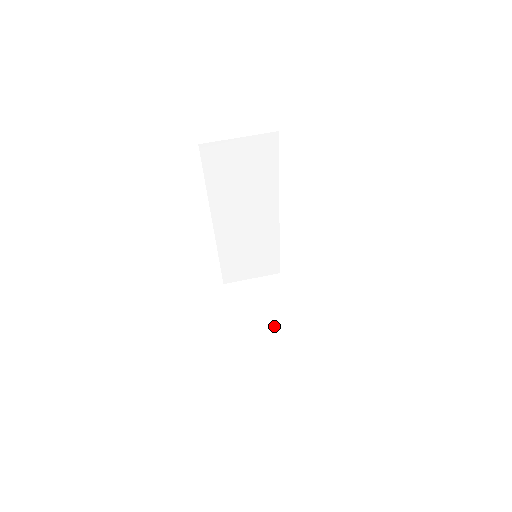
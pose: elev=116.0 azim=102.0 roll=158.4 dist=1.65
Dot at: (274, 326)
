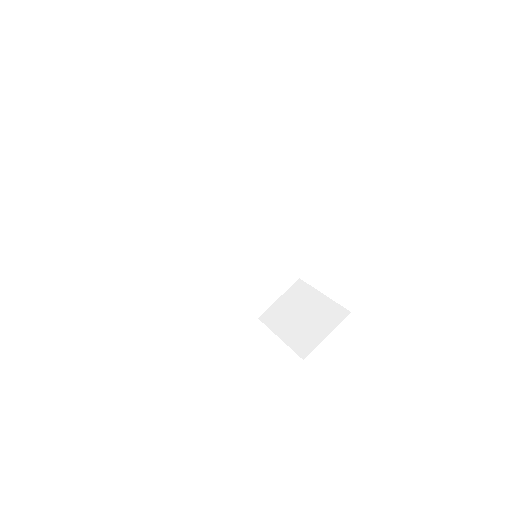
Dot at: (320, 317)
